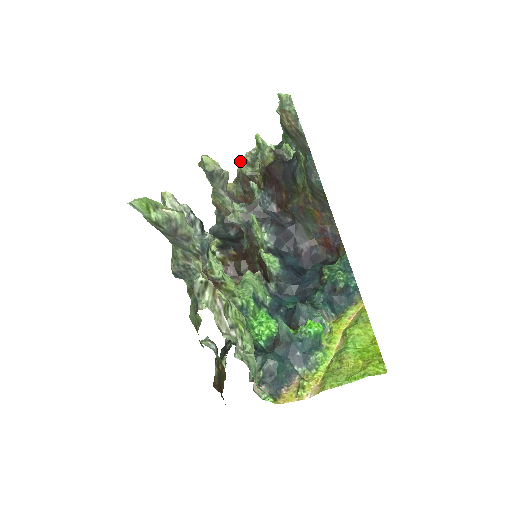
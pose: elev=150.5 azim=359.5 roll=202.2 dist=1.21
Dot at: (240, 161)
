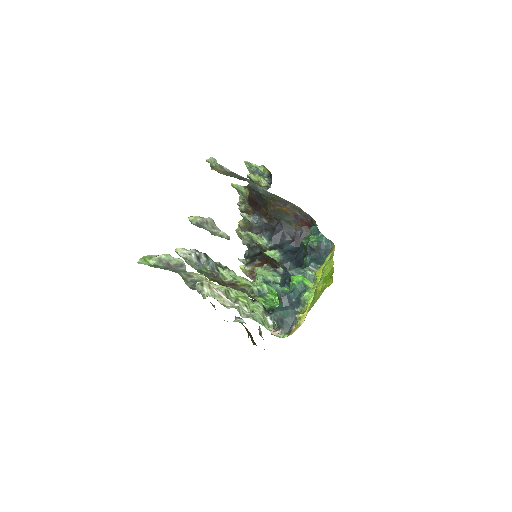
Dot at: (238, 204)
